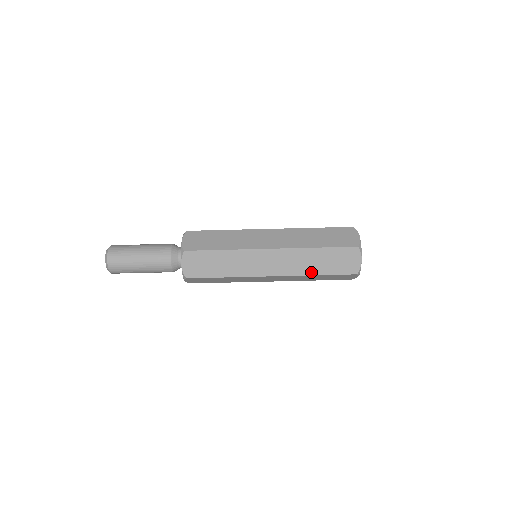
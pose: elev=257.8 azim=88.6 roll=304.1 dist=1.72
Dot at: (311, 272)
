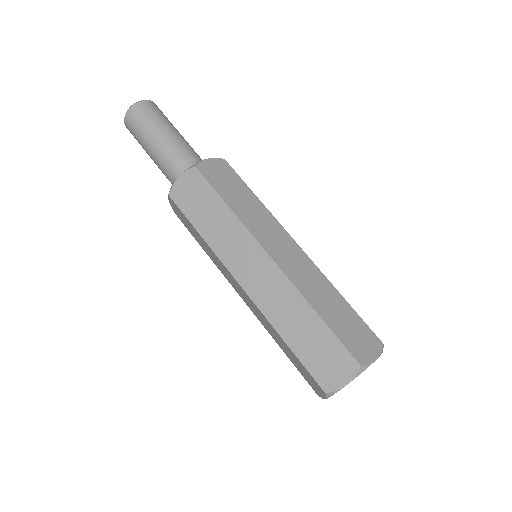
Dot at: (282, 331)
